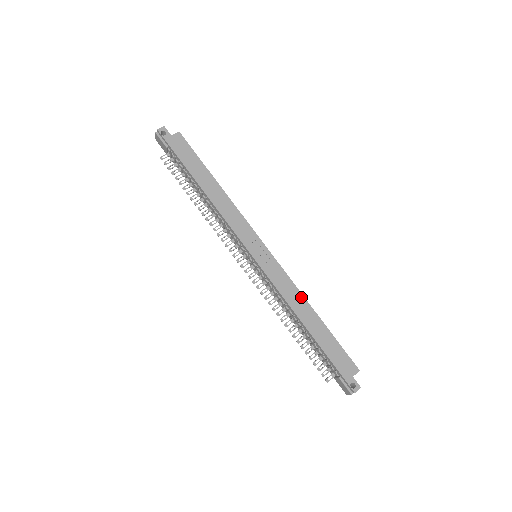
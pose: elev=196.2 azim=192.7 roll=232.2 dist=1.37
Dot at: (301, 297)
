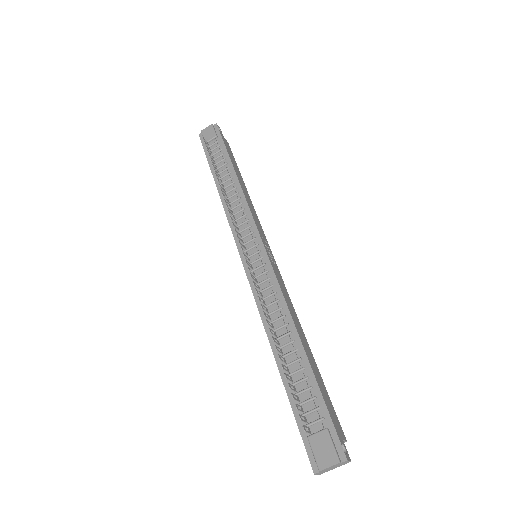
Dot at: (296, 316)
